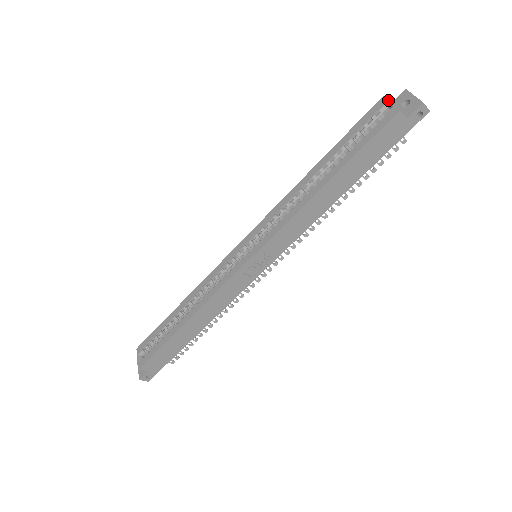
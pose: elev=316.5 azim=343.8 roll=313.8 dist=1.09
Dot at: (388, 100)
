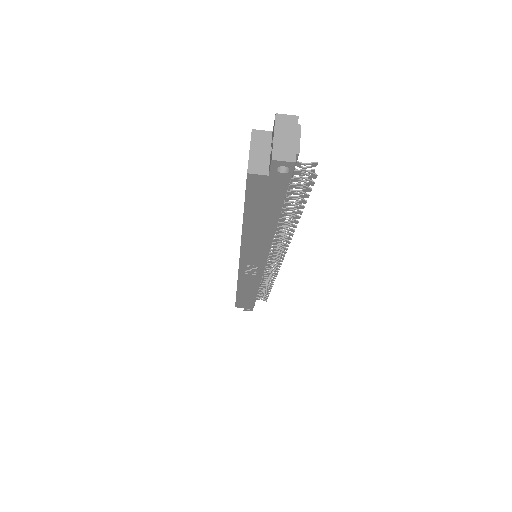
Dot at: (250, 143)
